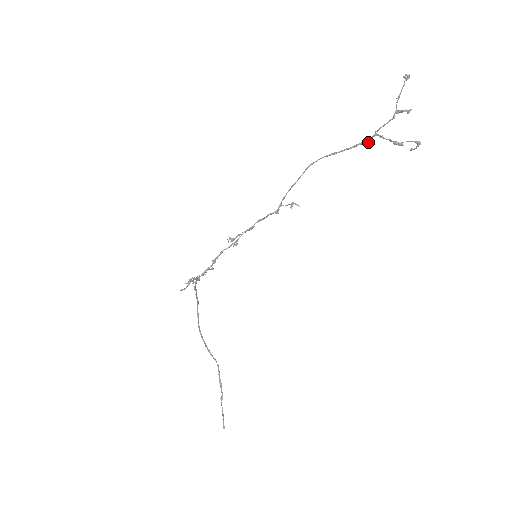
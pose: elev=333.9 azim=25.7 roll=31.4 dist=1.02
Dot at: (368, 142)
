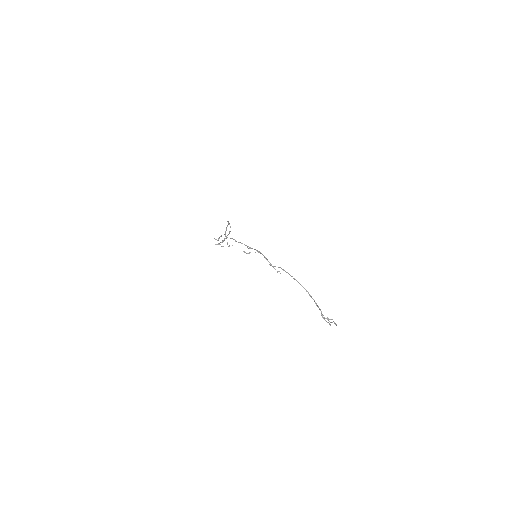
Dot at: (316, 303)
